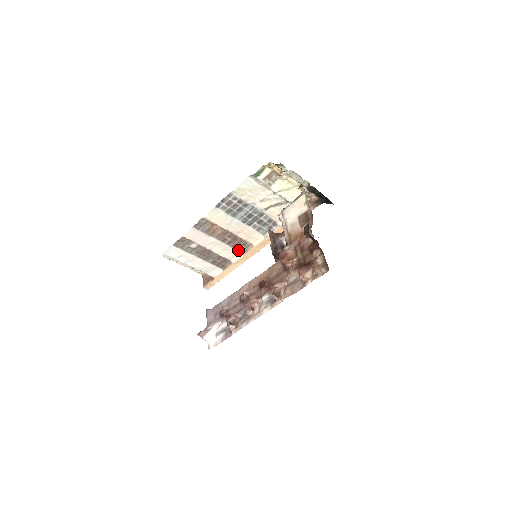
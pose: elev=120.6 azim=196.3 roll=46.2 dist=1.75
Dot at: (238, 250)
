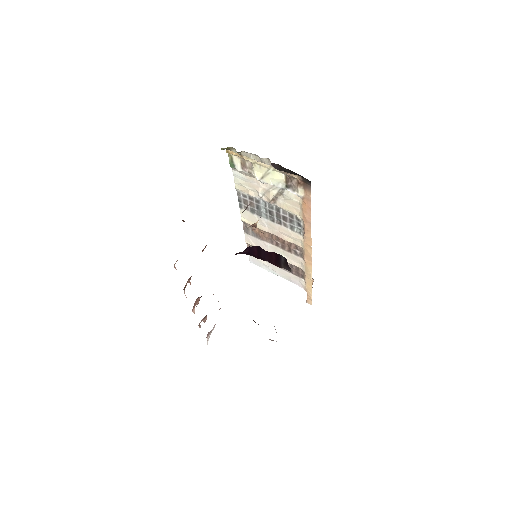
Dot at: (297, 255)
